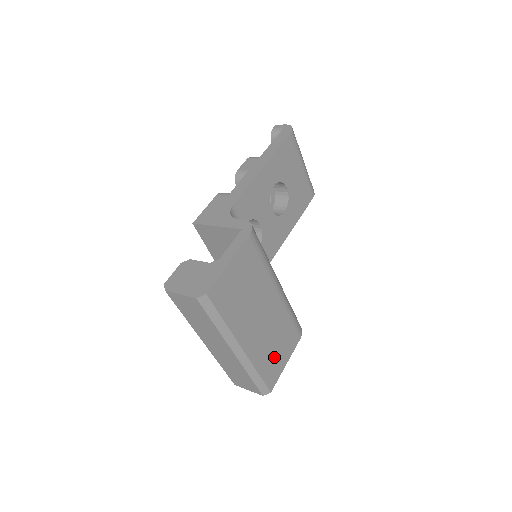
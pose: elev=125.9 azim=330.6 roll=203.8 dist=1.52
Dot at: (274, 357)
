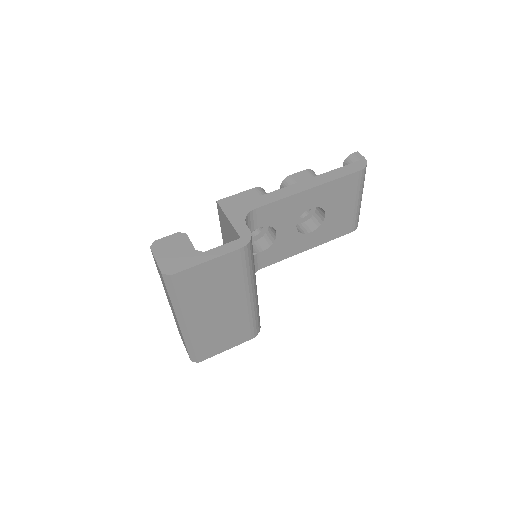
Dot at: (216, 341)
